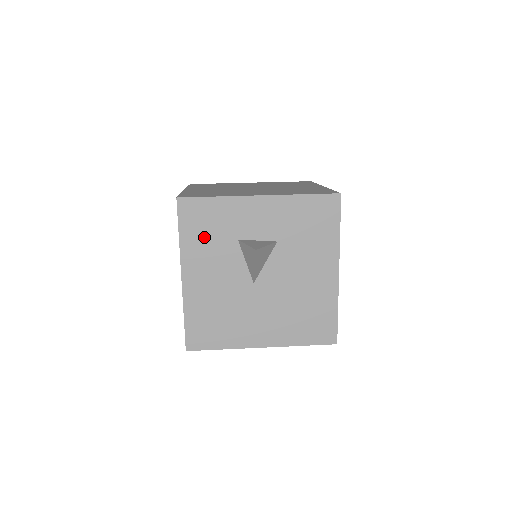
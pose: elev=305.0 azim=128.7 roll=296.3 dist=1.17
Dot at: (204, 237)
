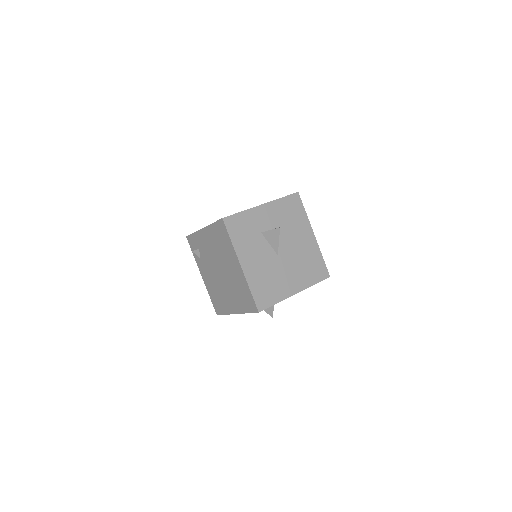
Dot at: (244, 237)
